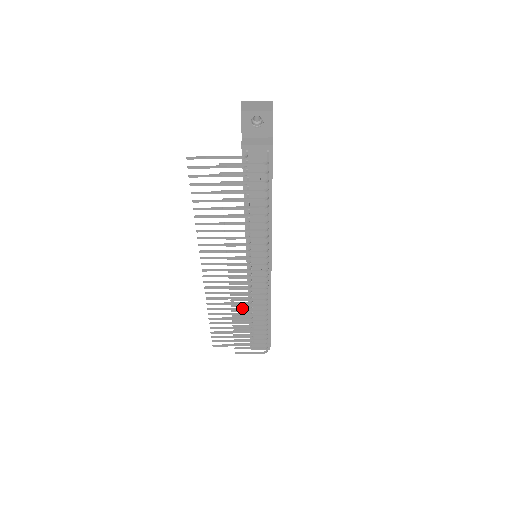
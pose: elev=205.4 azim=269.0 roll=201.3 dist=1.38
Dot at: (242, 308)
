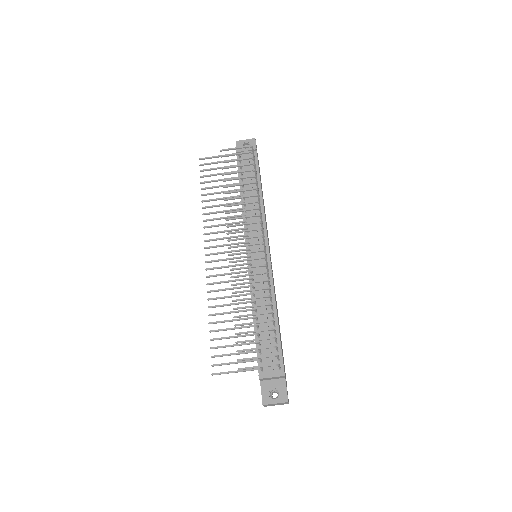
Dot at: (244, 302)
